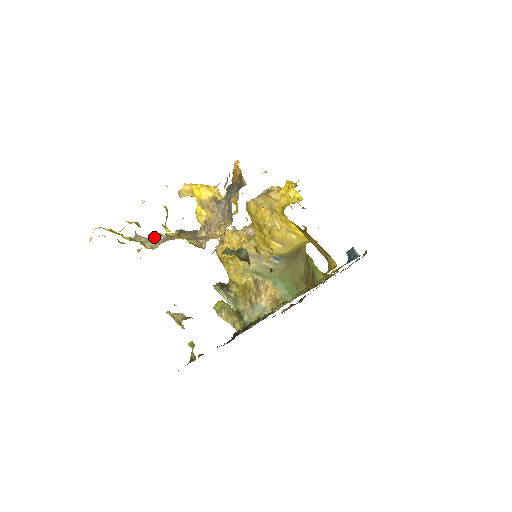
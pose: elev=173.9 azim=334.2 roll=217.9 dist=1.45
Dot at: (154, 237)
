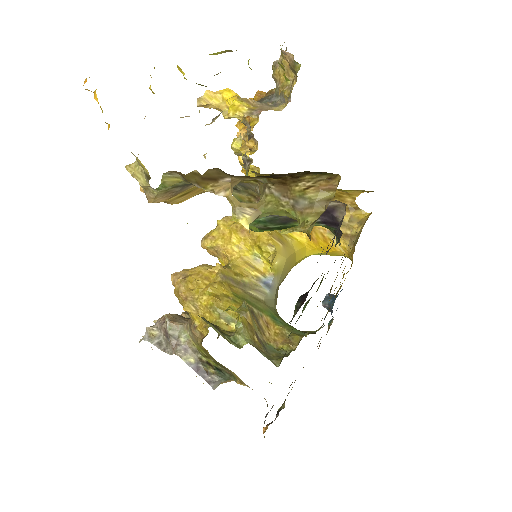
Dot at: occluded
